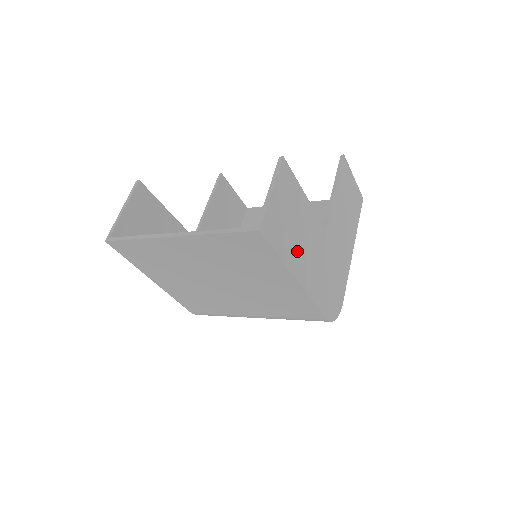
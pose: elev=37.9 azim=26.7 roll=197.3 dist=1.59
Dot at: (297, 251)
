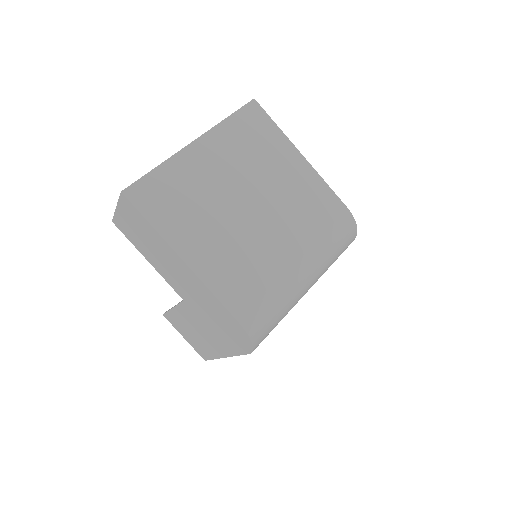
Dot at: occluded
